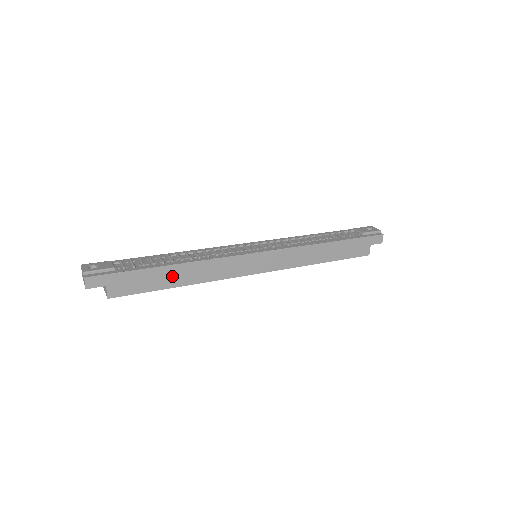
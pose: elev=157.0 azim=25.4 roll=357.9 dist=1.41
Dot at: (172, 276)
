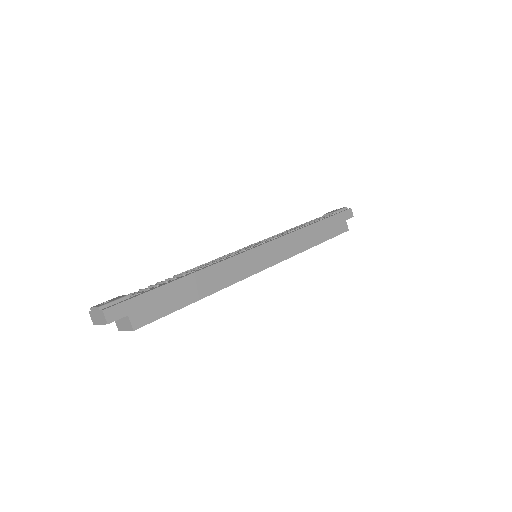
Dot at: (190, 289)
